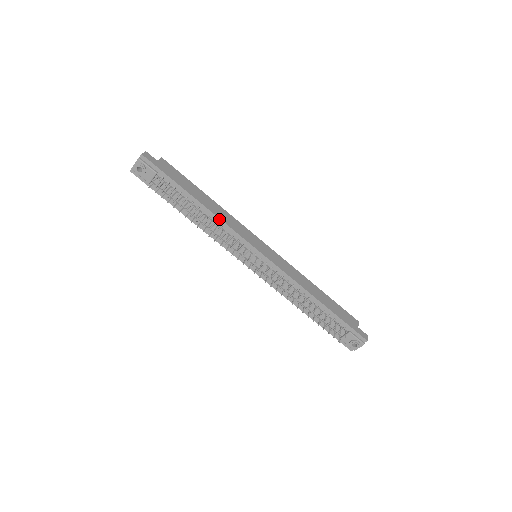
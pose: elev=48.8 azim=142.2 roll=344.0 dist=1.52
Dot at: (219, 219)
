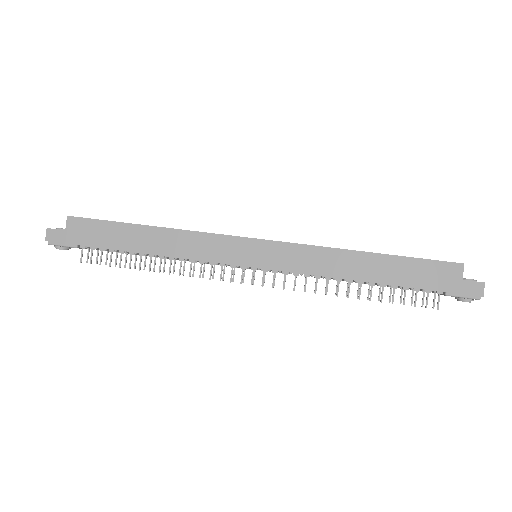
Dot at: (175, 257)
